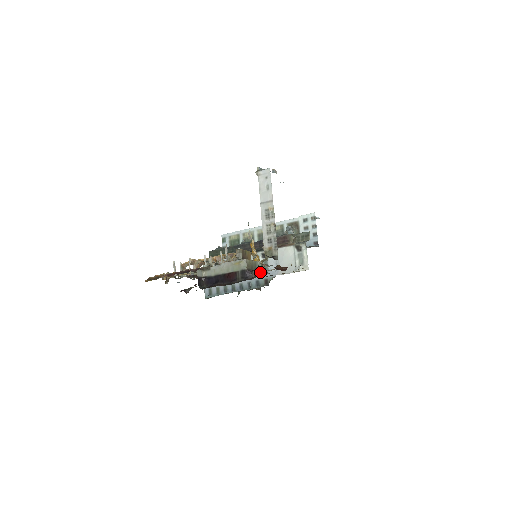
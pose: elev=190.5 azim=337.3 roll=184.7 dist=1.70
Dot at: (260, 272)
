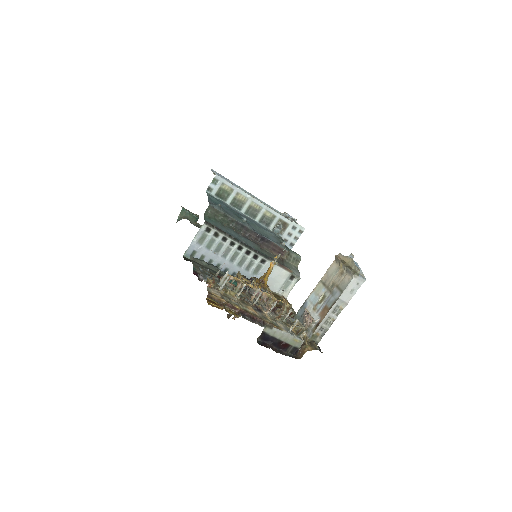
Dot at: occluded
